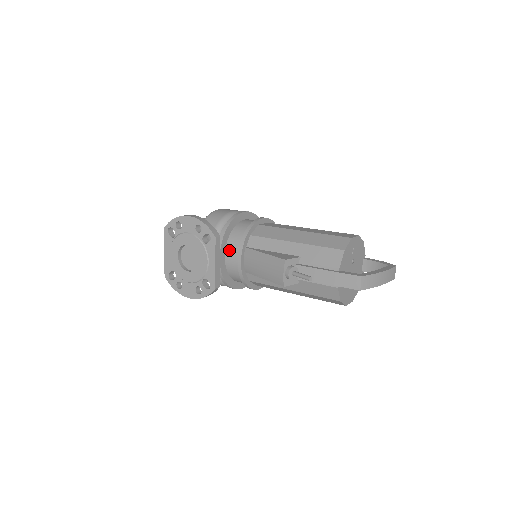
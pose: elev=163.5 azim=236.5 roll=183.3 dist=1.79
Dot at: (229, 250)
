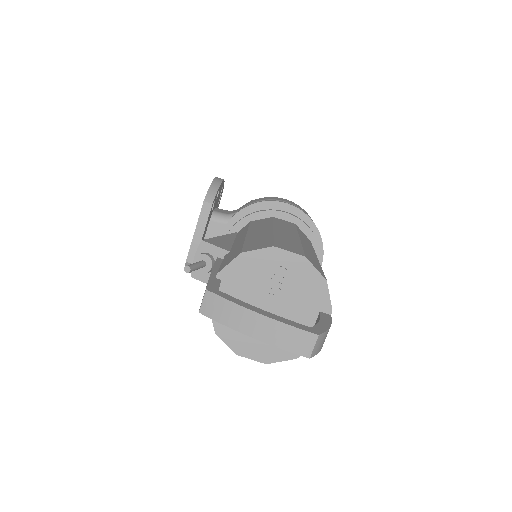
Dot at: occluded
